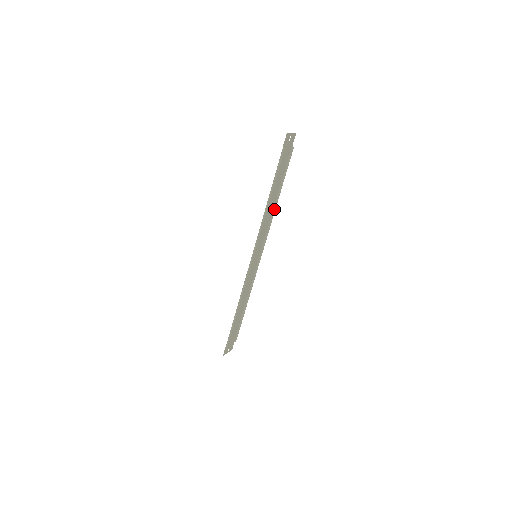
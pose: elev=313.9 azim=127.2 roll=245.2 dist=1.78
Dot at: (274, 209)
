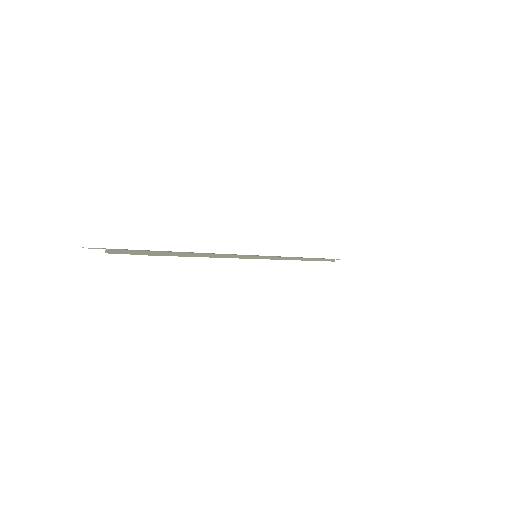
Dot at: (219, 255)
